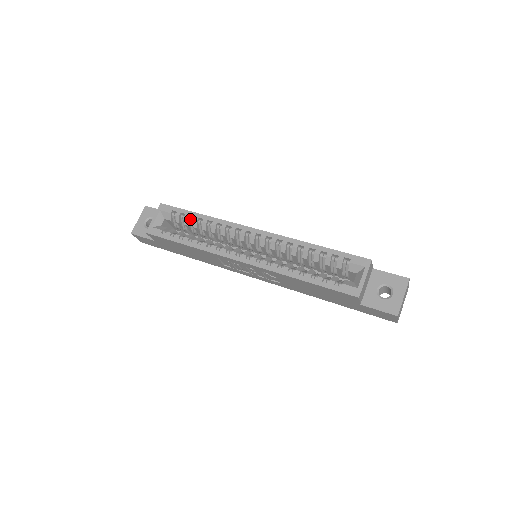
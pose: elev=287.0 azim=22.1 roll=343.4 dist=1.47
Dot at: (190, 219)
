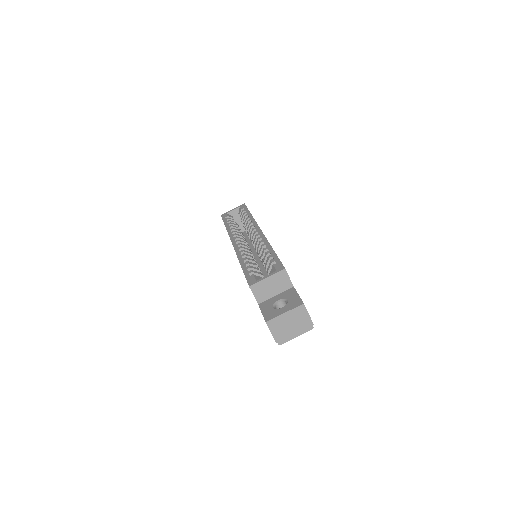
Dot at: occluded
